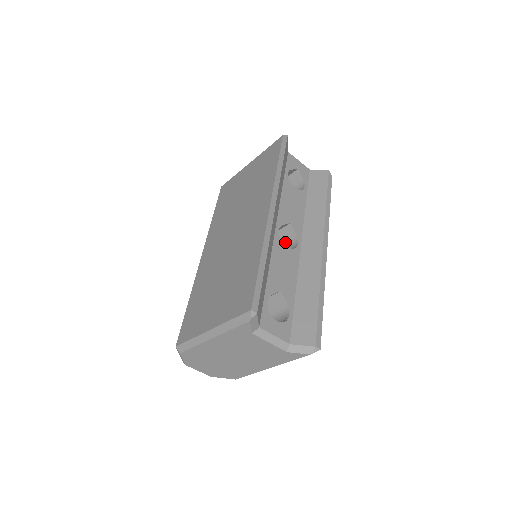
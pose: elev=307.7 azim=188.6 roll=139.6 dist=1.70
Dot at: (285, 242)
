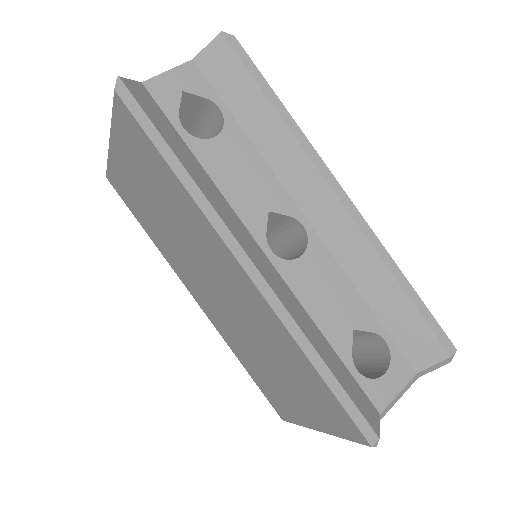
Dot at: (279, 225)
